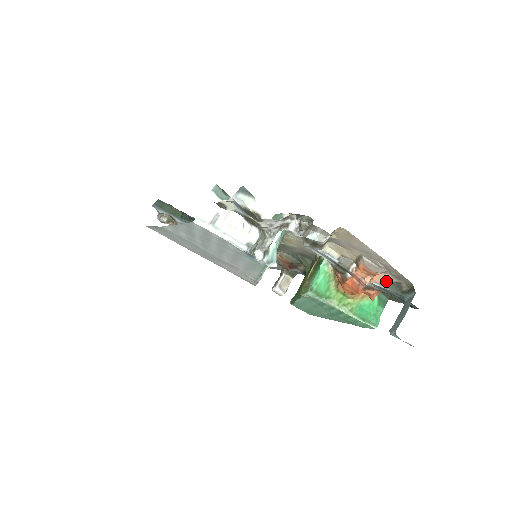
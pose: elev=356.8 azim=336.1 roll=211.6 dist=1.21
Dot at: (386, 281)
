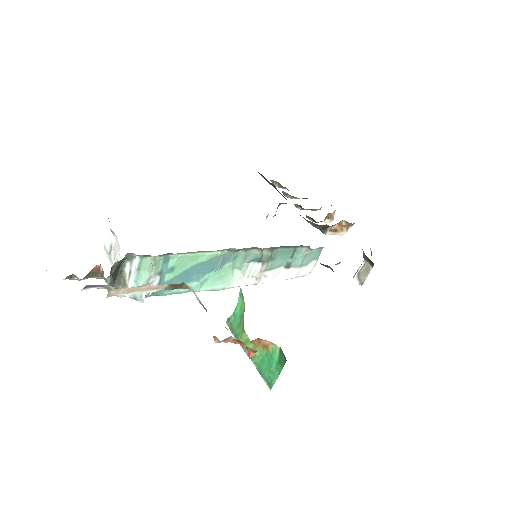
Dot at: occluded
